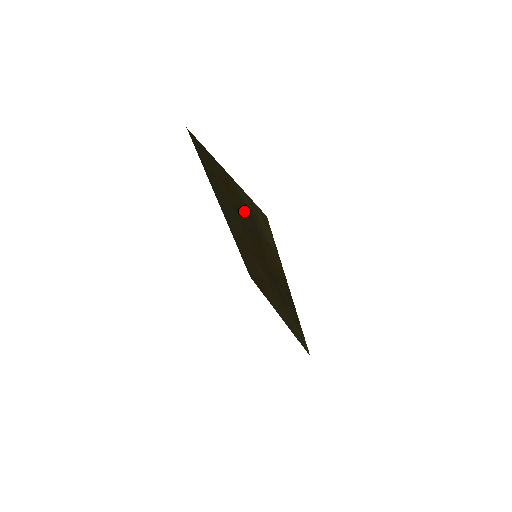
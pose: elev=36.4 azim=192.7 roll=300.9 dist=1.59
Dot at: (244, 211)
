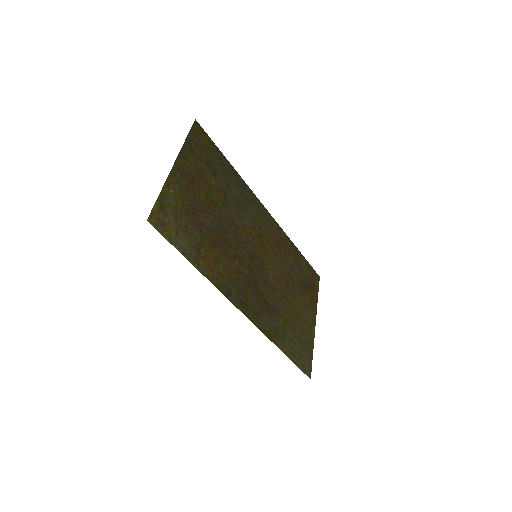
Dot at: (198, 209)
